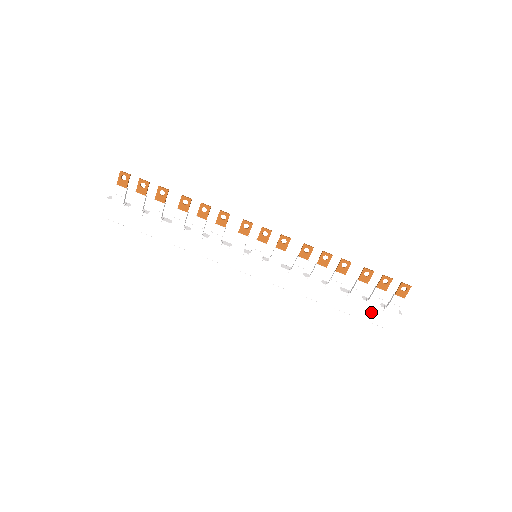
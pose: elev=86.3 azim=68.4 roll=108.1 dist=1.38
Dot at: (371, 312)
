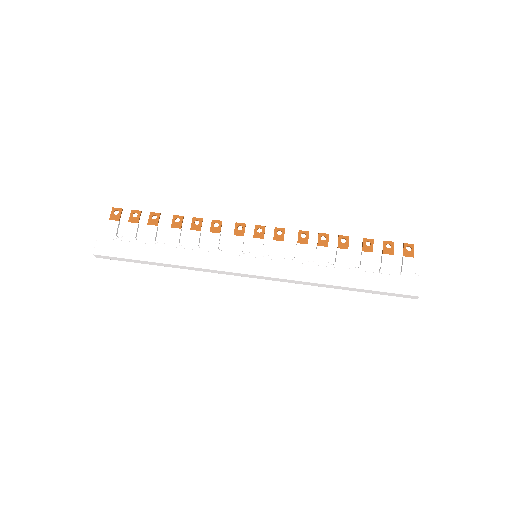
Dot at: (389, 281)
